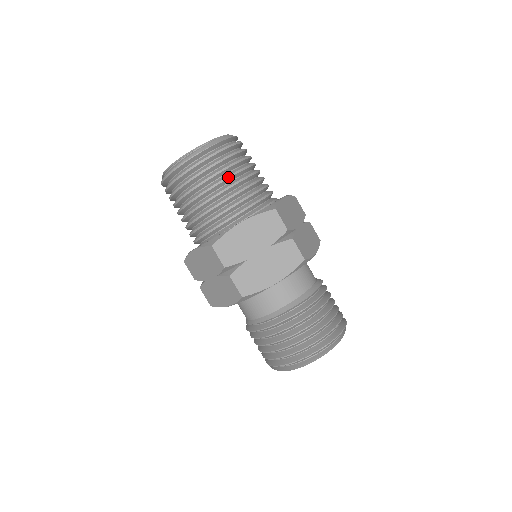
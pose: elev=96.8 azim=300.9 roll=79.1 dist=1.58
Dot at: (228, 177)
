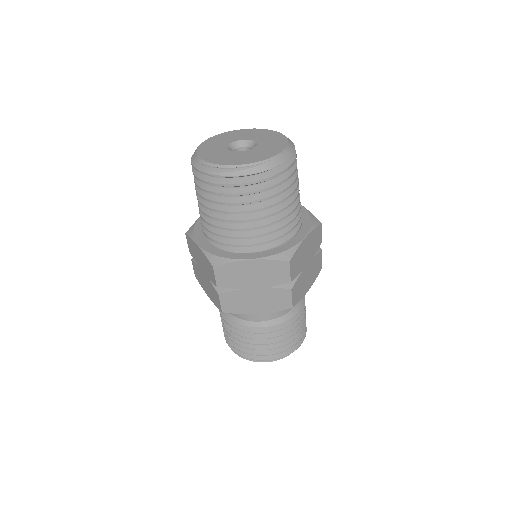
Dot at: (259, 209)
